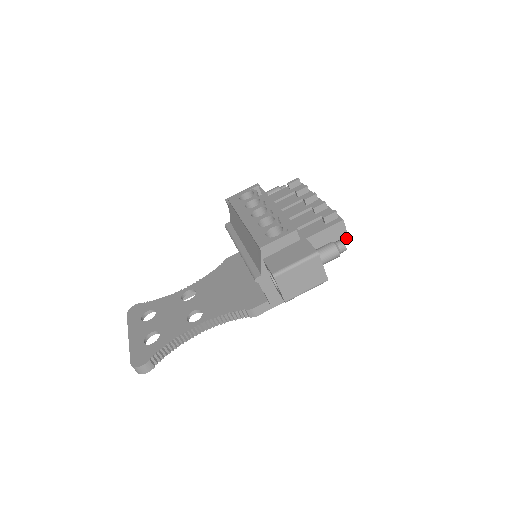
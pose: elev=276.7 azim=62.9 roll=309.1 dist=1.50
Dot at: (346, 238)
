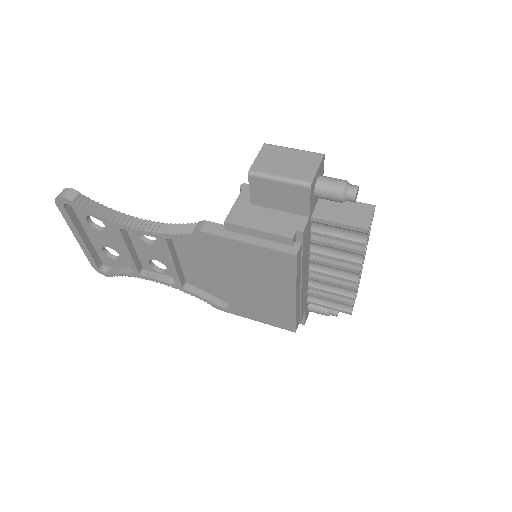
Dot at: (366, 225)
